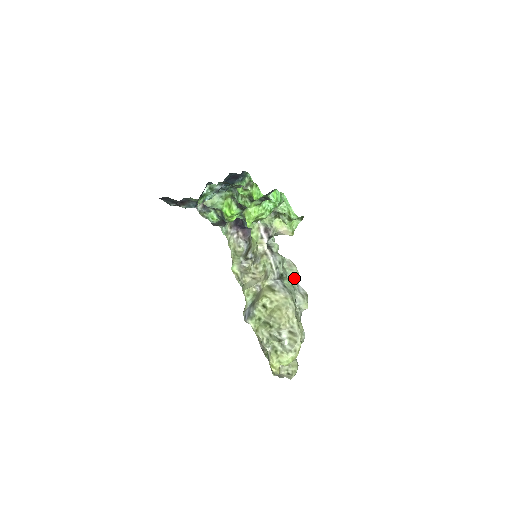
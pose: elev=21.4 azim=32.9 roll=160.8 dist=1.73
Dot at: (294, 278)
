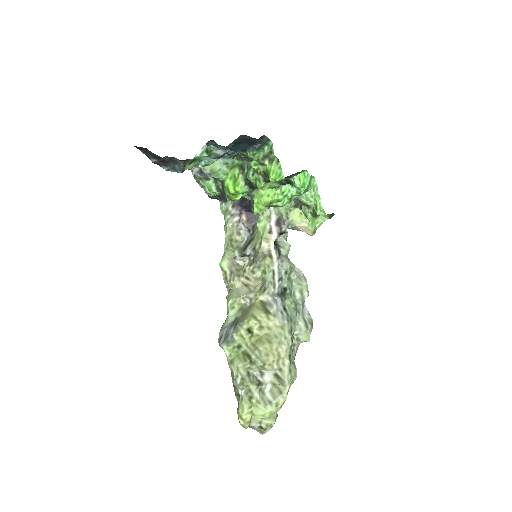
Dot at: (300, 296)
